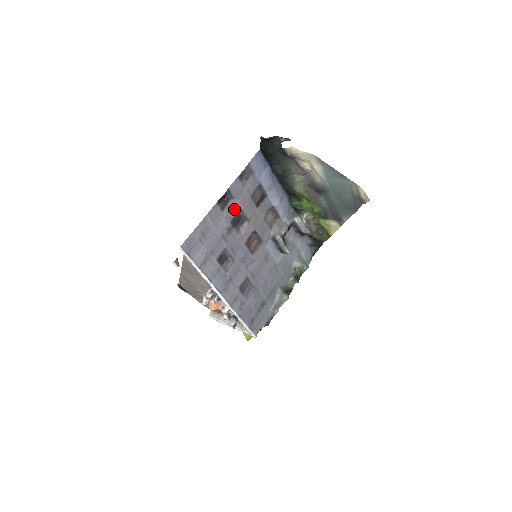
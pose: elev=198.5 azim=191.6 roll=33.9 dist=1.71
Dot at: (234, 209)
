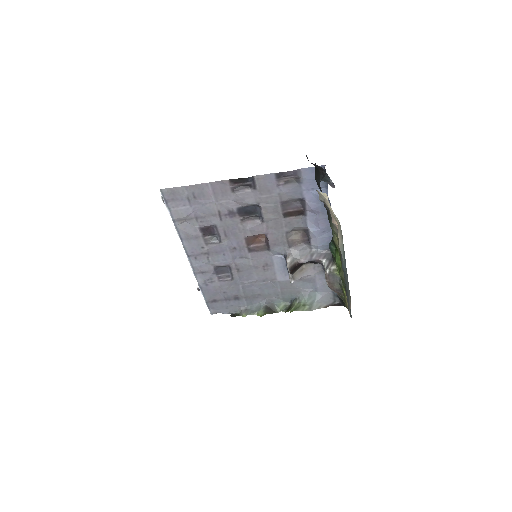
Dot at: (250, 199)
